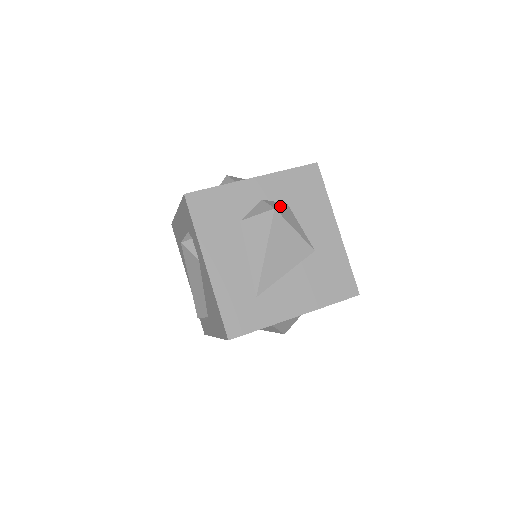
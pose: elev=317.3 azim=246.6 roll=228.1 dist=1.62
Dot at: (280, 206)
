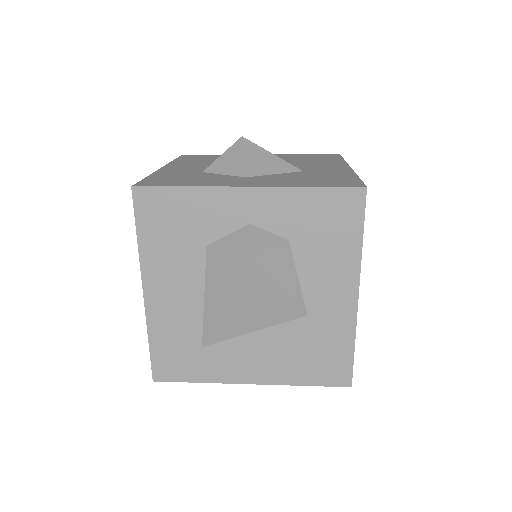
Dot at: (268, 248)
